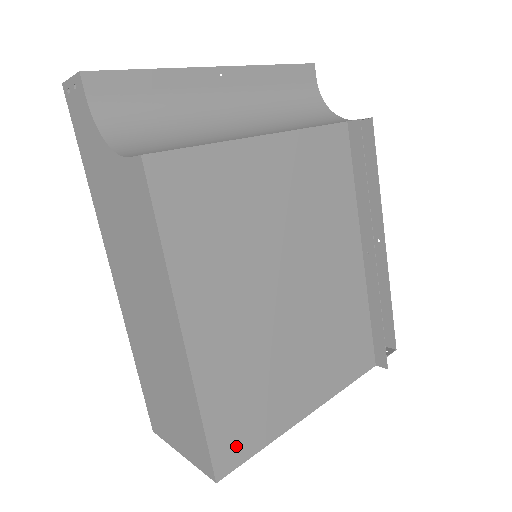
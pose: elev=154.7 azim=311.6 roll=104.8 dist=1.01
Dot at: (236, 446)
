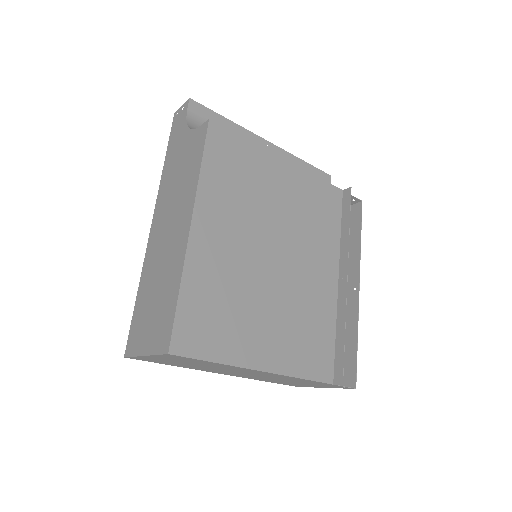
Dot at: (195, 338)
